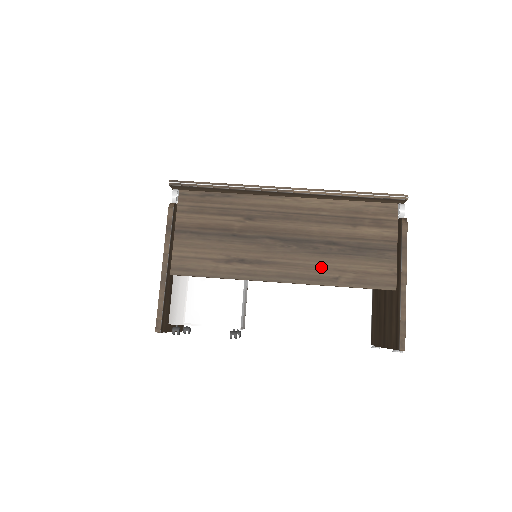
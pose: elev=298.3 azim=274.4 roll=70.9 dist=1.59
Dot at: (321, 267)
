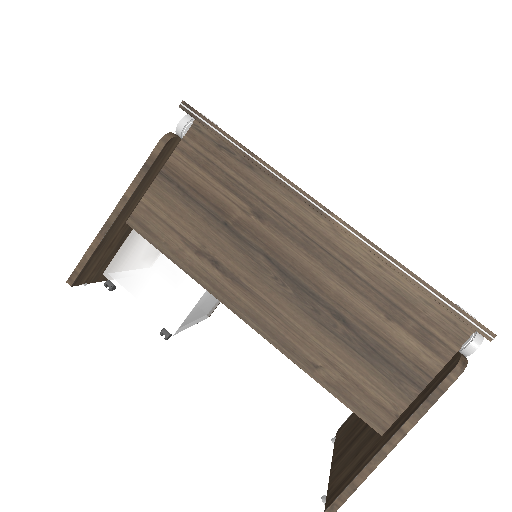
Dot at: (306, 339)
